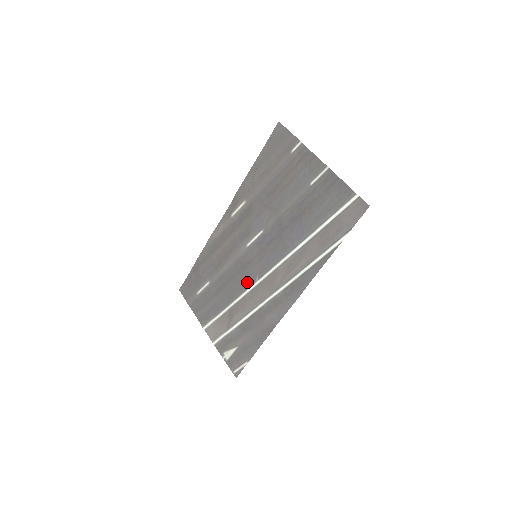
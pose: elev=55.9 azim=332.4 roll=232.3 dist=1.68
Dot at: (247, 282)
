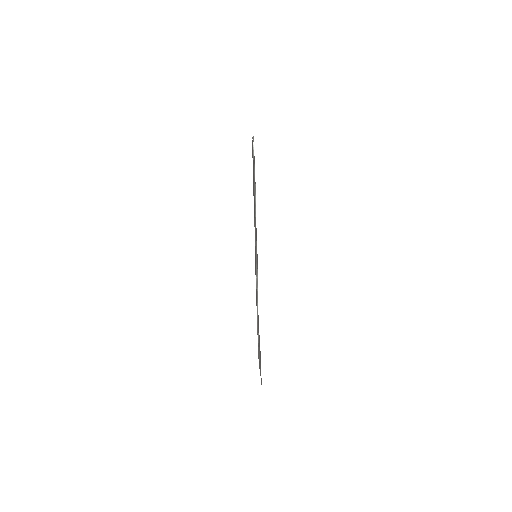
Dot at: occluded
